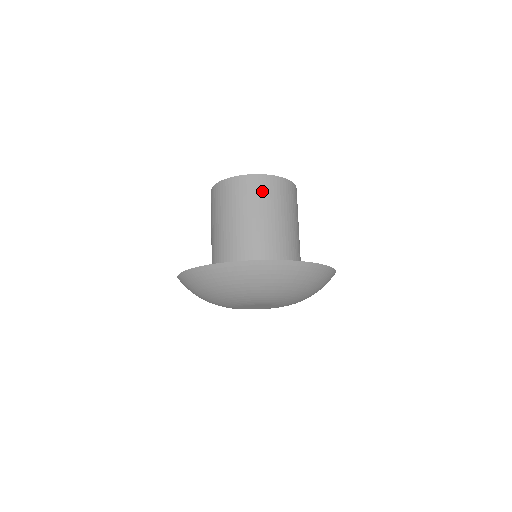
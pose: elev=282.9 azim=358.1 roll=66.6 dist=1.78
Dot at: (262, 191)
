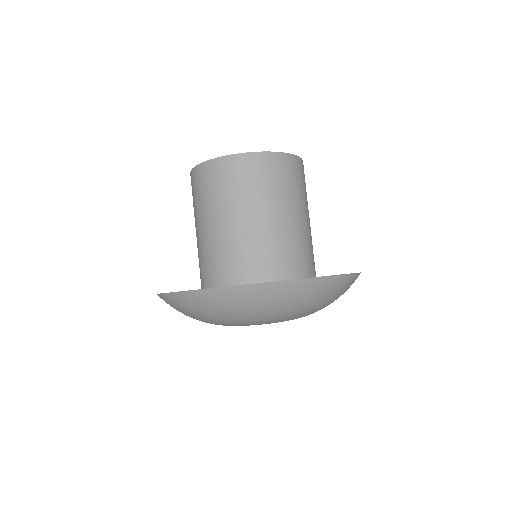
Dot at: (300, 178)
